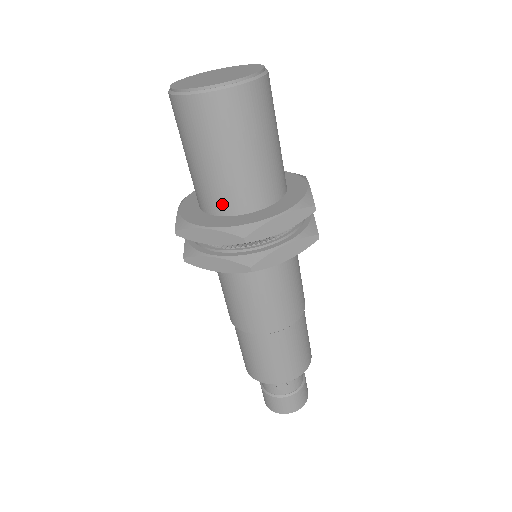
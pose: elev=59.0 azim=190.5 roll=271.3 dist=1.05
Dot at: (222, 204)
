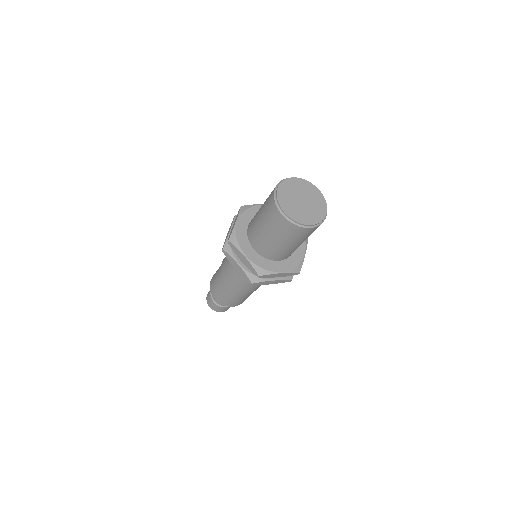
Dot at: (260, 249)
